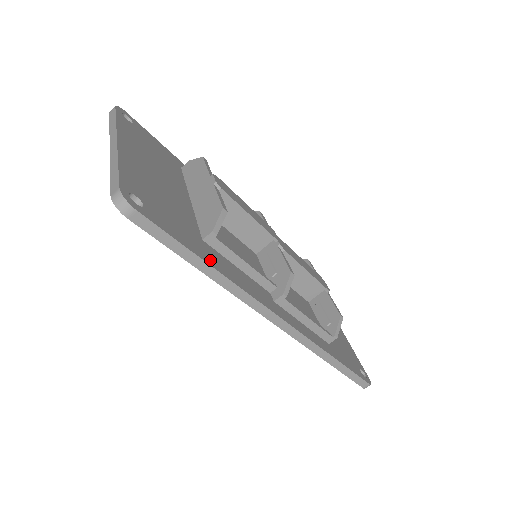
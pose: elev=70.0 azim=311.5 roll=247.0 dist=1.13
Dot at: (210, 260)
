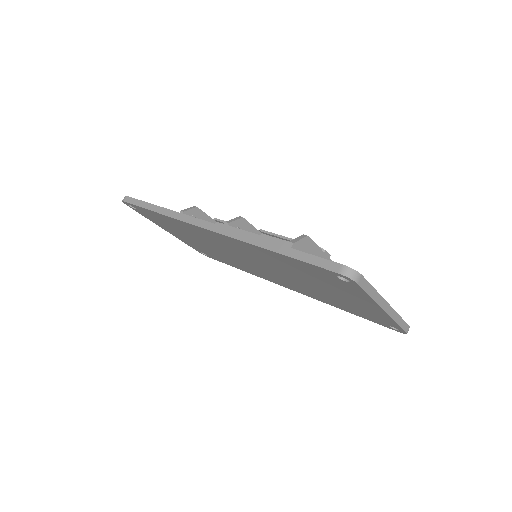
Dot at: occluded
